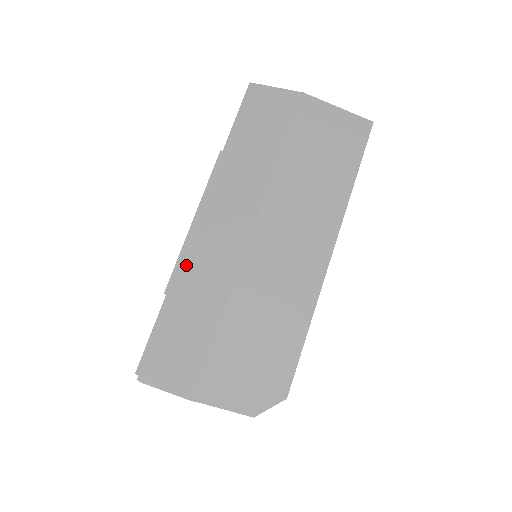
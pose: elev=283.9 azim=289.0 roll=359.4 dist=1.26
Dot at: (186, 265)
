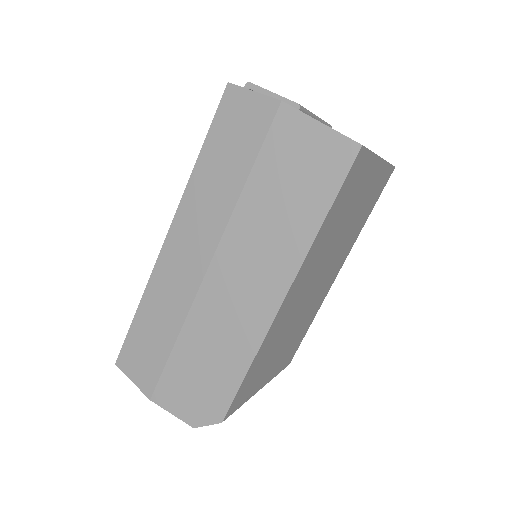
Dot at: (154, 283)
